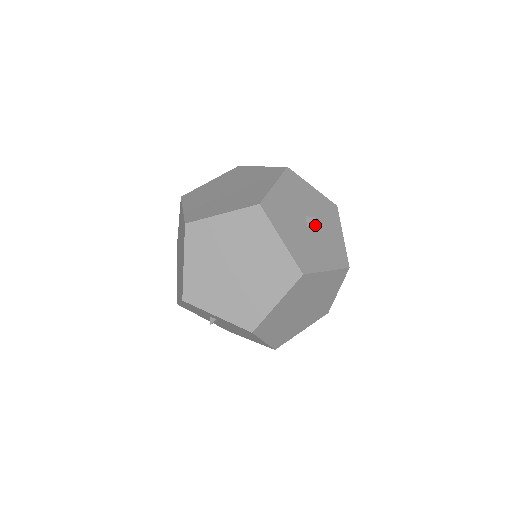
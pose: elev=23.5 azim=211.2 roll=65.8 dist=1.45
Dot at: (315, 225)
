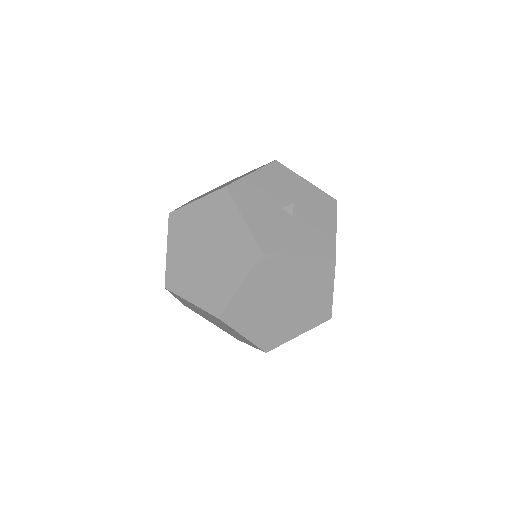
Dot at: occluded
